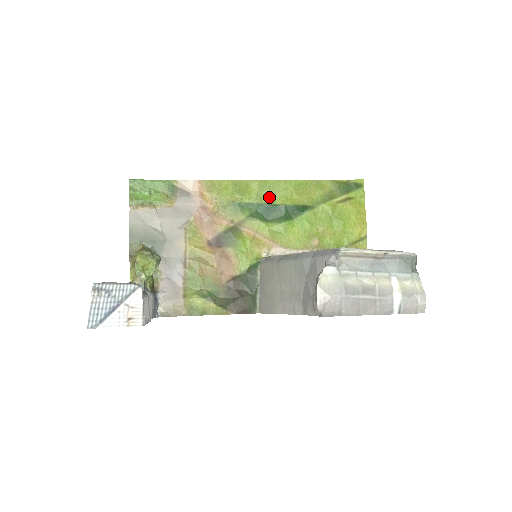
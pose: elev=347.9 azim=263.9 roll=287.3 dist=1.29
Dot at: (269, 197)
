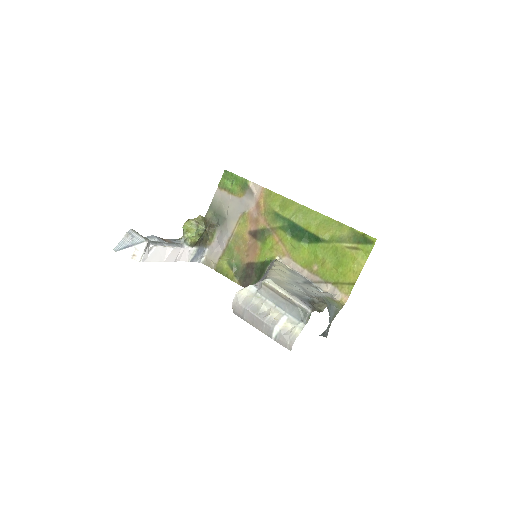
Dot at: (300, 220)
